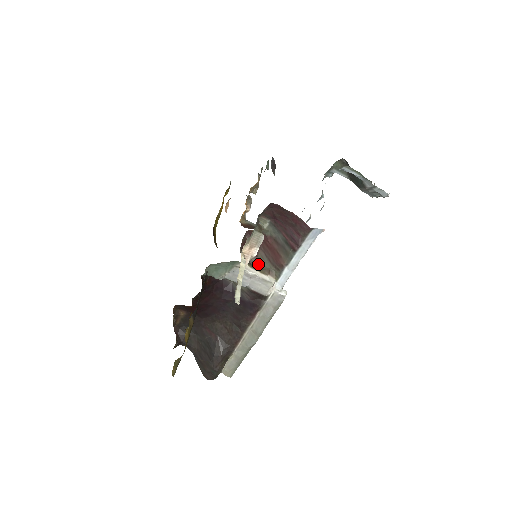
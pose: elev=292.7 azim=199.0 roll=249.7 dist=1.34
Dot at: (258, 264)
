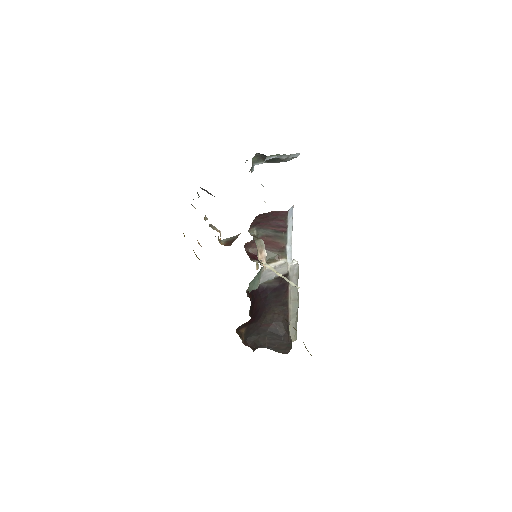
Dot at: (267, 259)
